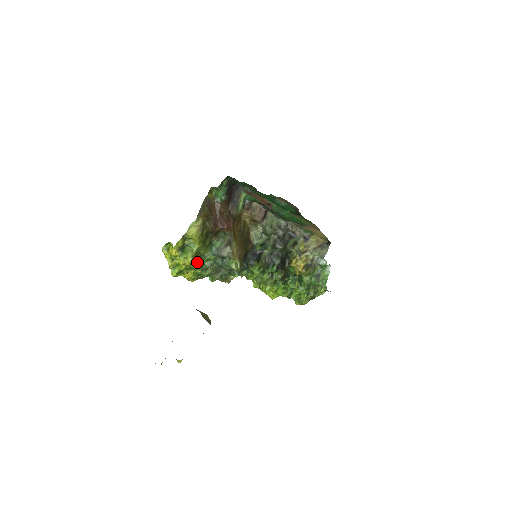
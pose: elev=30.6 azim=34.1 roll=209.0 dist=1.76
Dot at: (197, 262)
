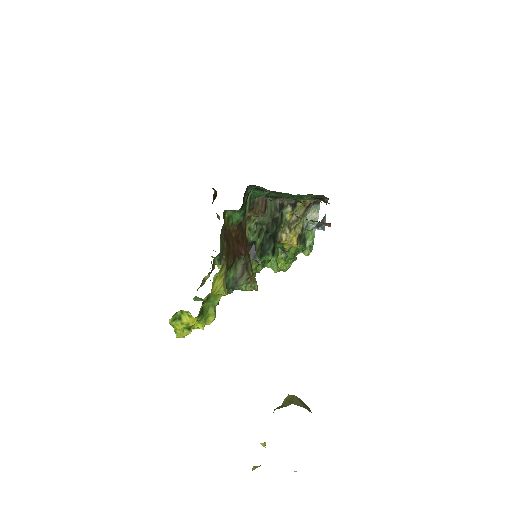
Dot at: occluded
